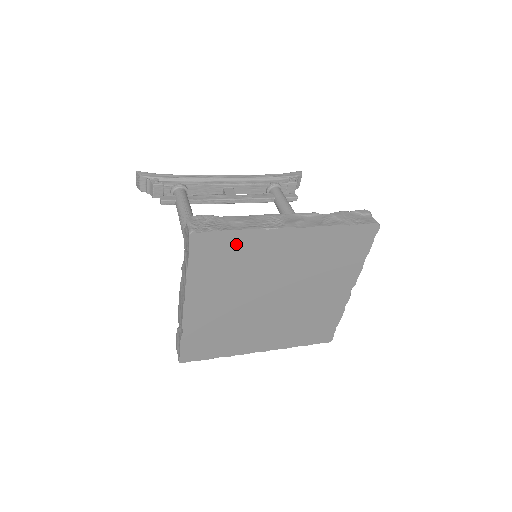
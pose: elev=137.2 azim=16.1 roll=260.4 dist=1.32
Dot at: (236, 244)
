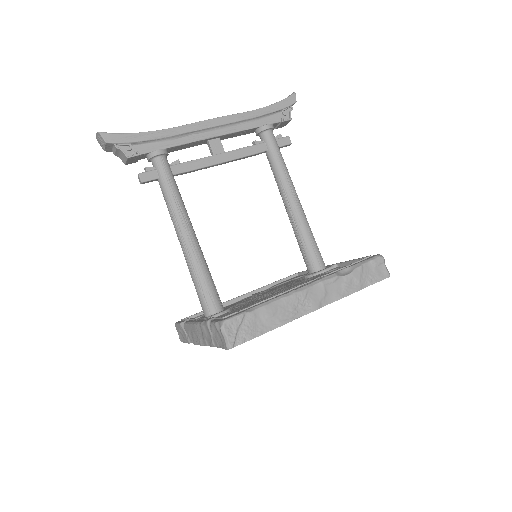
Dot at: occluded
